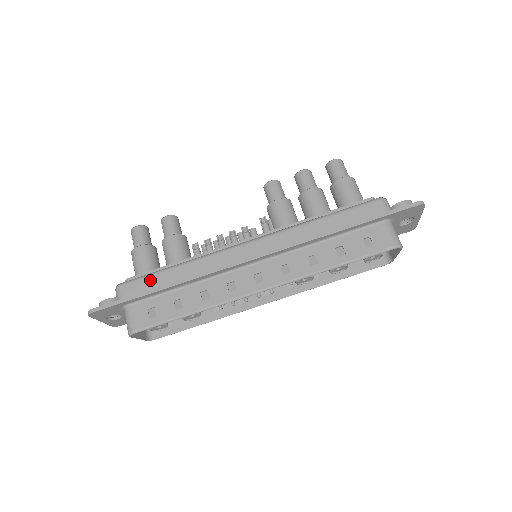
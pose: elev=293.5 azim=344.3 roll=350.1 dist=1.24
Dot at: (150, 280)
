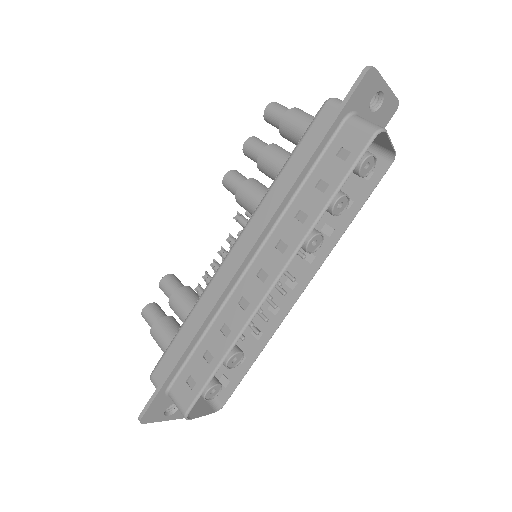
Dot at: (171, 351)
